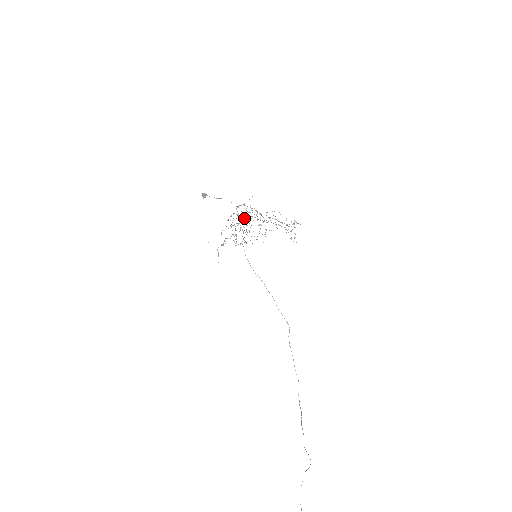
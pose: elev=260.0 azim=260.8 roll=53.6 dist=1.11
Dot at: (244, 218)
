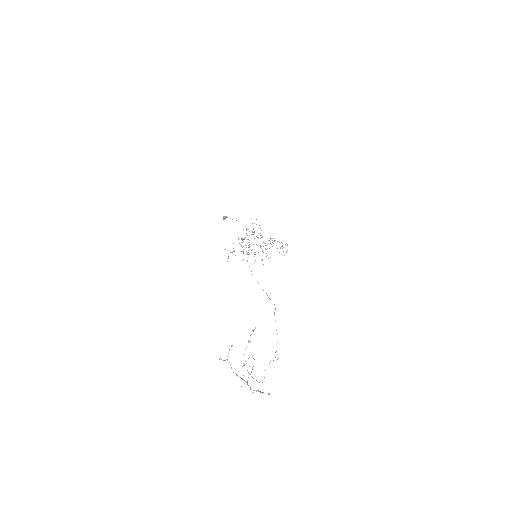
Dot at: occluded
